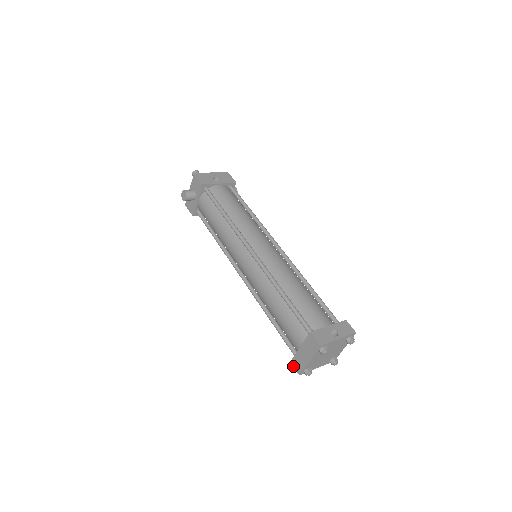
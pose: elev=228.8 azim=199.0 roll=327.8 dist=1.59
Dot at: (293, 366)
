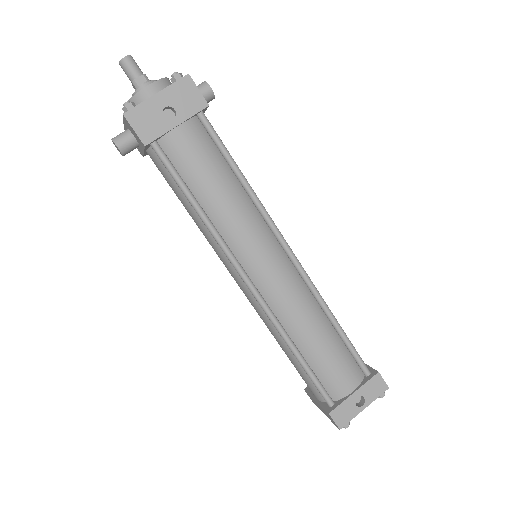
Dot at: (307, 394)
